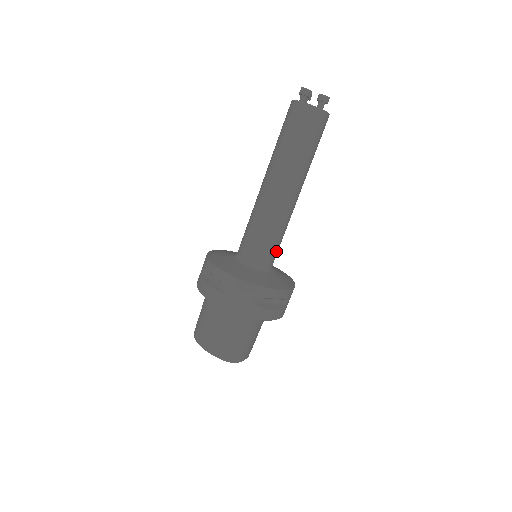
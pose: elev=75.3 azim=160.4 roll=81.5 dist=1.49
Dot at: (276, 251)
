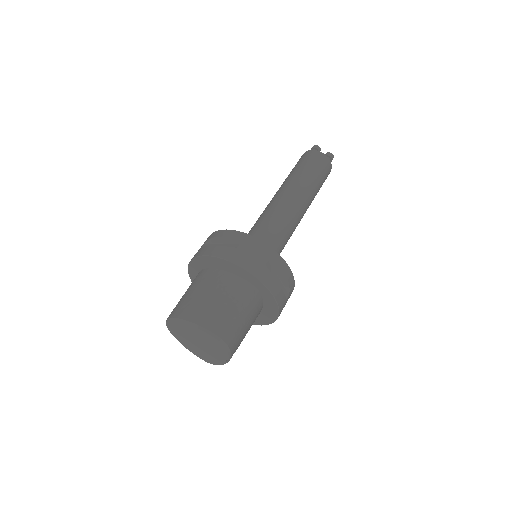
Dot at: (279, 252)
